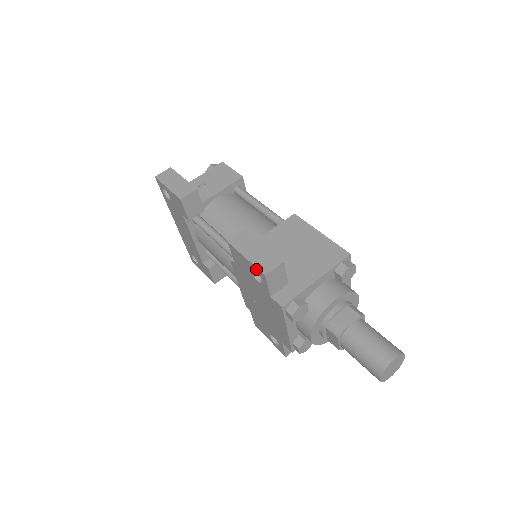
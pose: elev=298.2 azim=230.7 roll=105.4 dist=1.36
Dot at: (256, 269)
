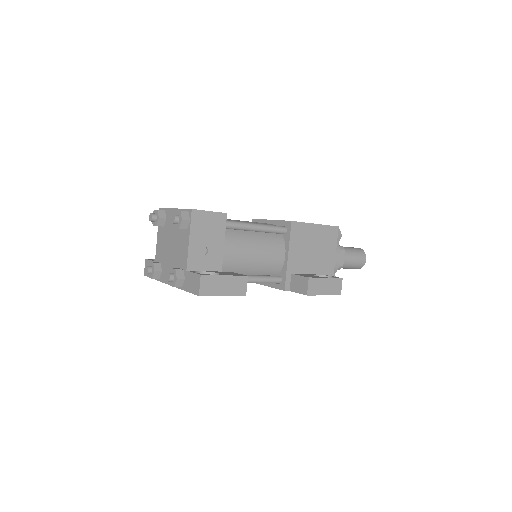
Dot at: occluded
